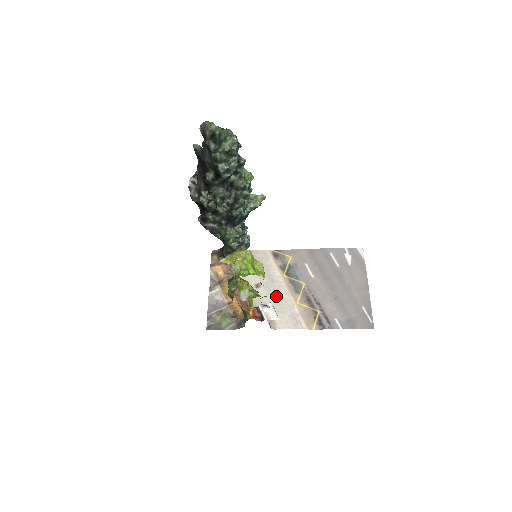
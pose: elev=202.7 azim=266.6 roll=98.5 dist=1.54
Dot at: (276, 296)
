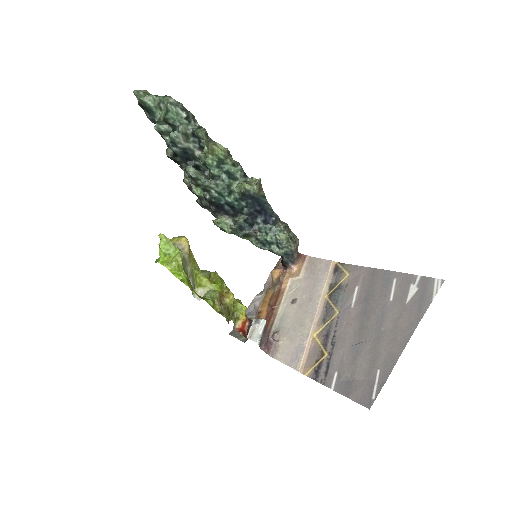
Dot at: (300, 318)
